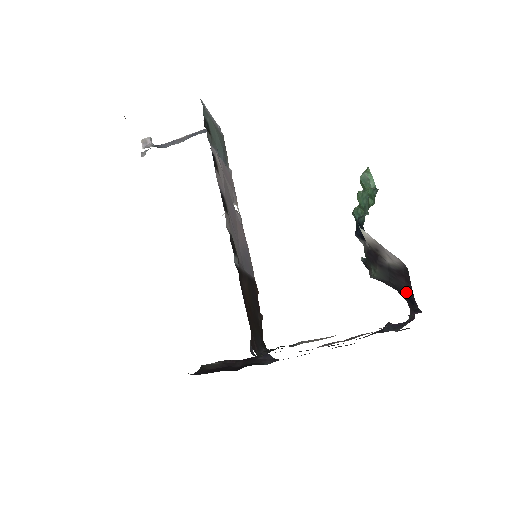
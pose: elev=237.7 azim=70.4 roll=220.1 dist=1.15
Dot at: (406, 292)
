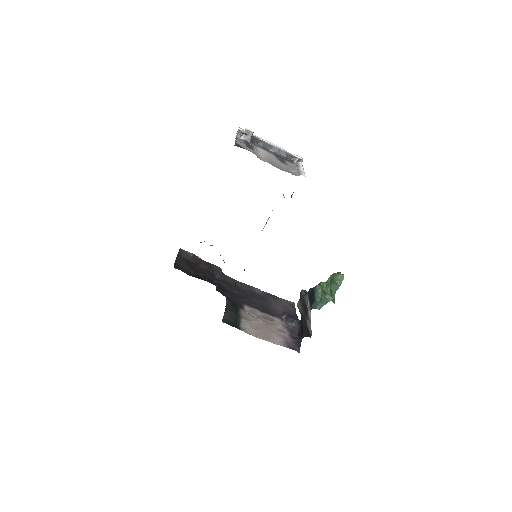
Dot at: (303, 330)
